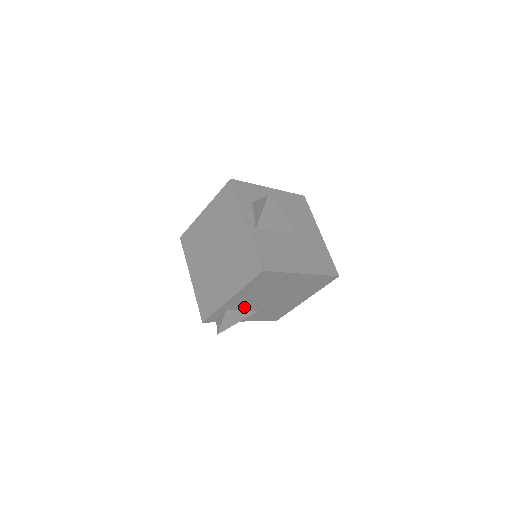
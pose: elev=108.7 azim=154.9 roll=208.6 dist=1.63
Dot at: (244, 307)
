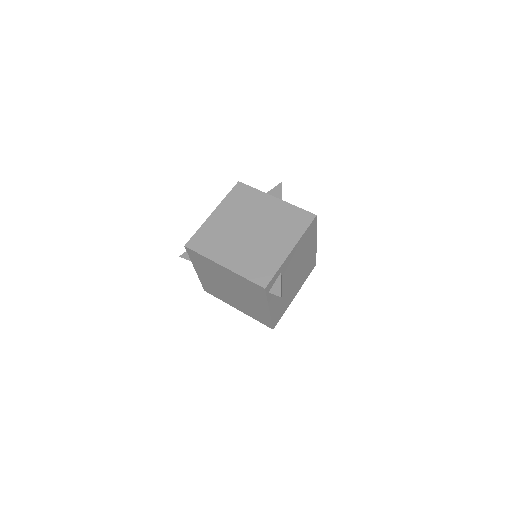
Dot at: (284, 277)
